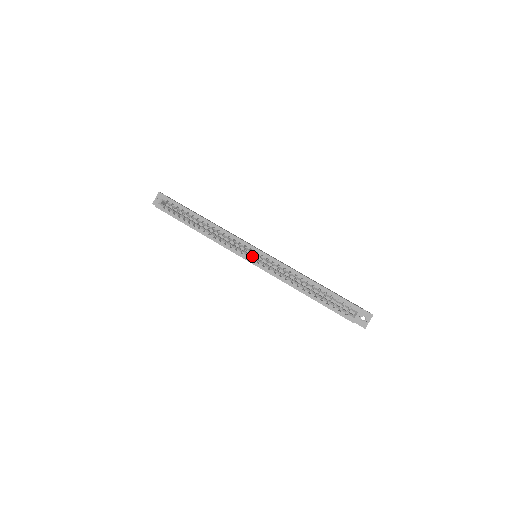
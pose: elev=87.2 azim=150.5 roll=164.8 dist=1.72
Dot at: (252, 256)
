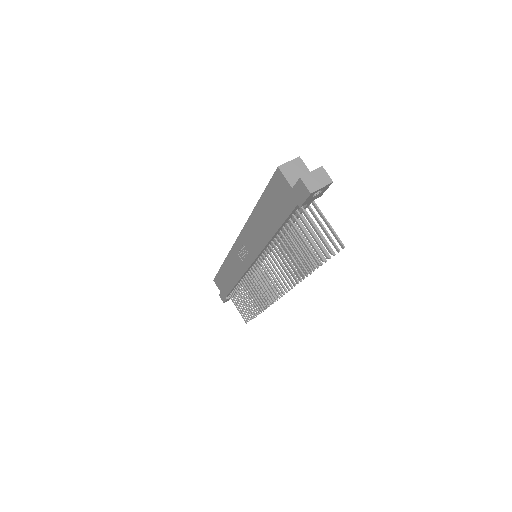
Dot at: occluded
